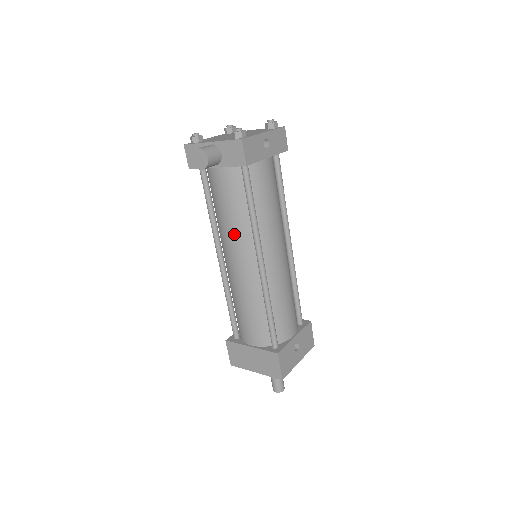
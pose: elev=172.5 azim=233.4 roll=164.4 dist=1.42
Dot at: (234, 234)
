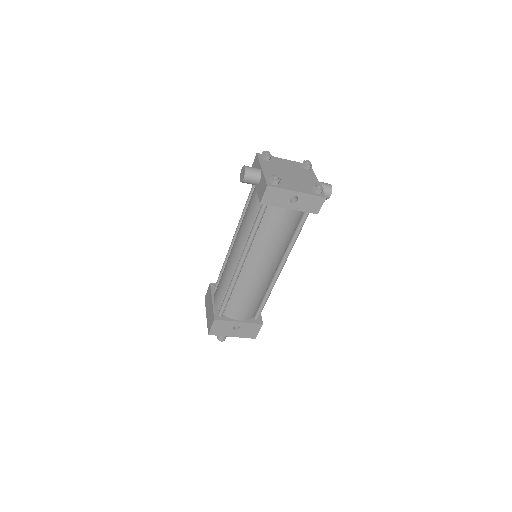
Dot at: (241, 233)
